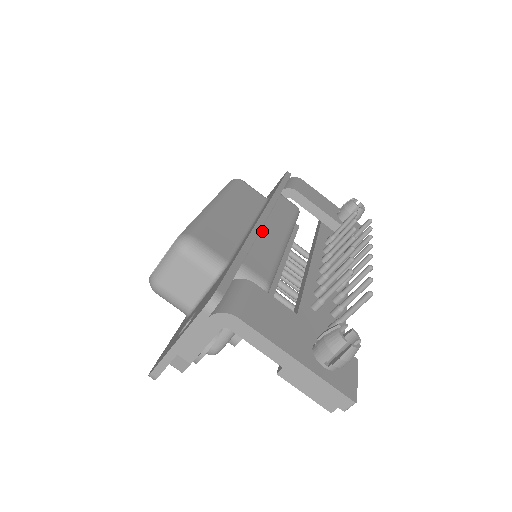
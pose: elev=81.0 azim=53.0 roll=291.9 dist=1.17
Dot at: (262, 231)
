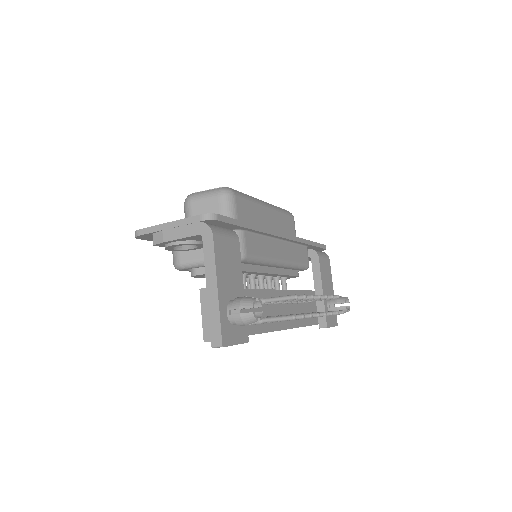
Dot at: (273, 240)
